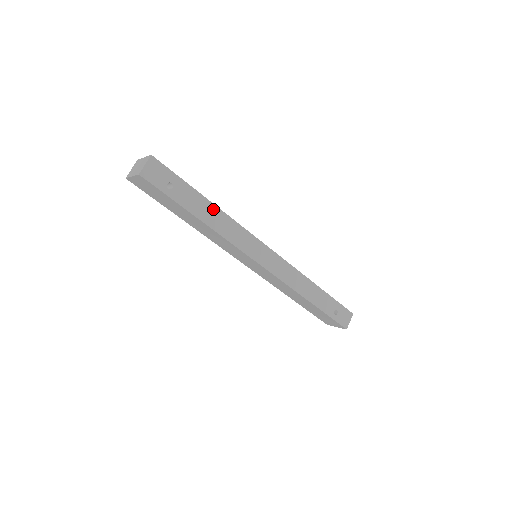
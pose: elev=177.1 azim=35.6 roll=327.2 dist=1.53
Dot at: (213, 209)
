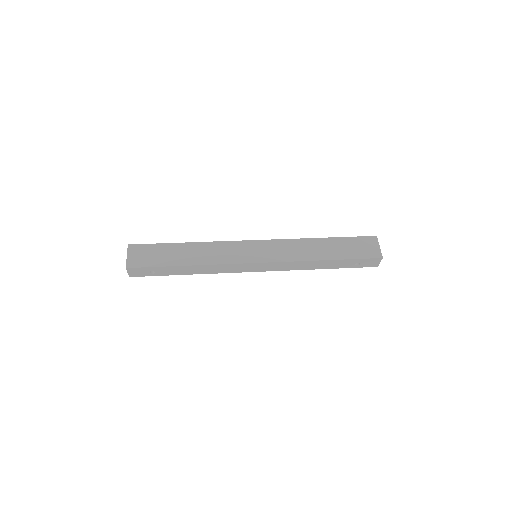
Dot at: (192, 267)
